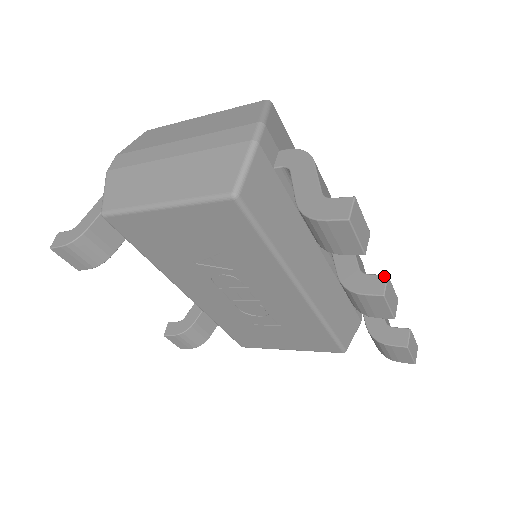
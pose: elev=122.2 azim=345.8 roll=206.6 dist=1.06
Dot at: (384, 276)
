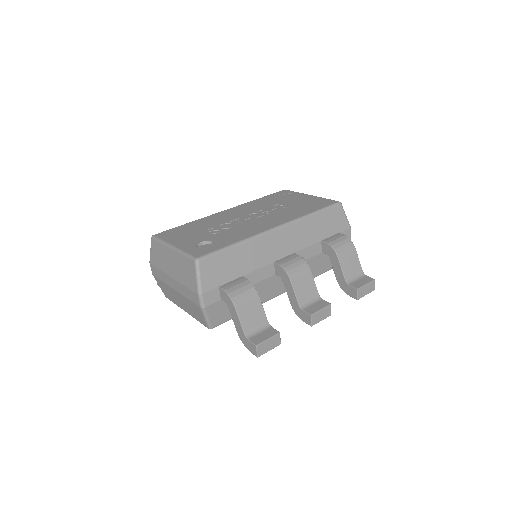
Dot at: (309, 316)
